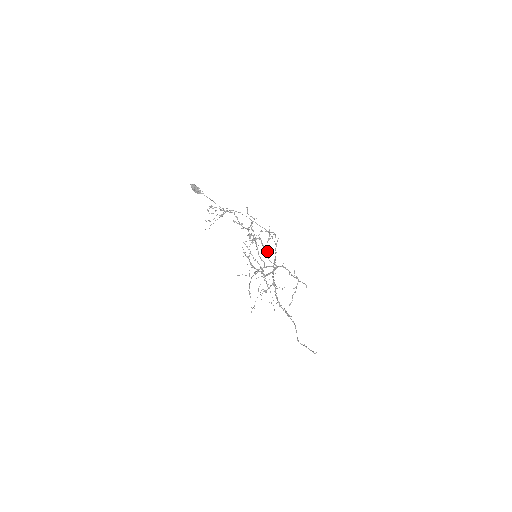
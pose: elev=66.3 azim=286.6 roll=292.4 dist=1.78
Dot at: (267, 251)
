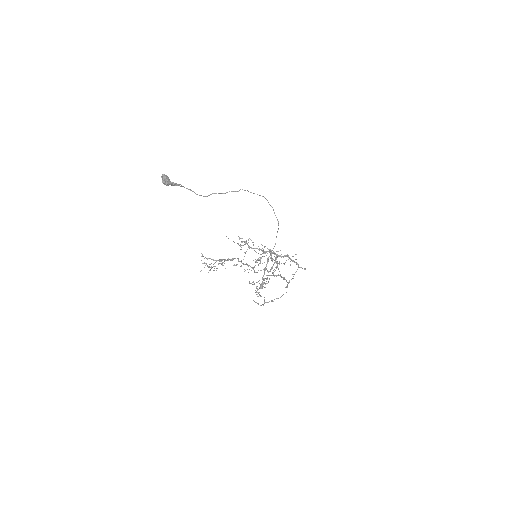
Dot at: occluded
